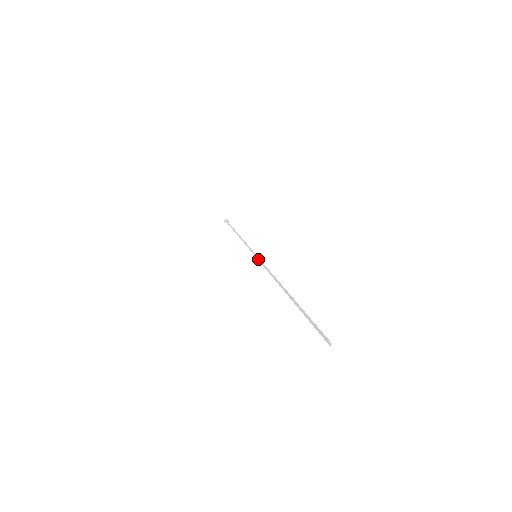
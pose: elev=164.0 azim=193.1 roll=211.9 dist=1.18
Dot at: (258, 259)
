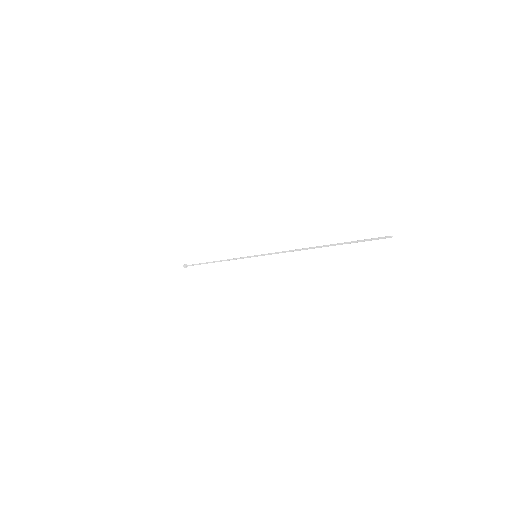
Dot at: (262, 255)
